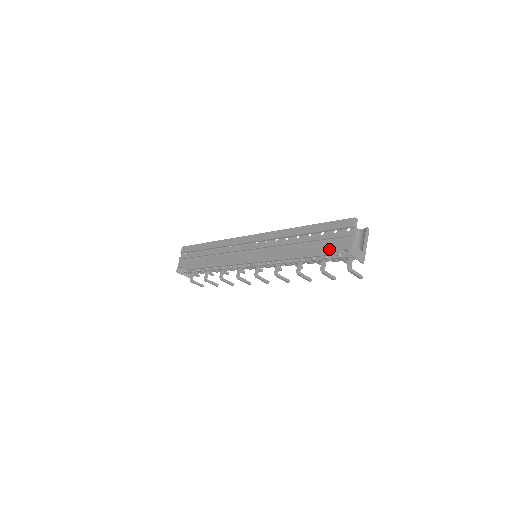
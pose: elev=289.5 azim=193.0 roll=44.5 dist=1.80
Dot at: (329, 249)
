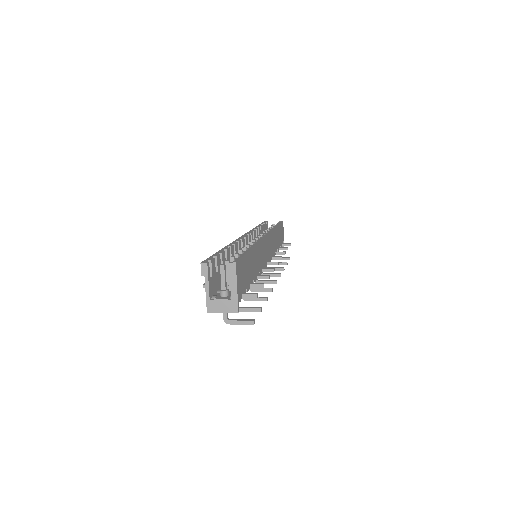
Dot at: occluded
